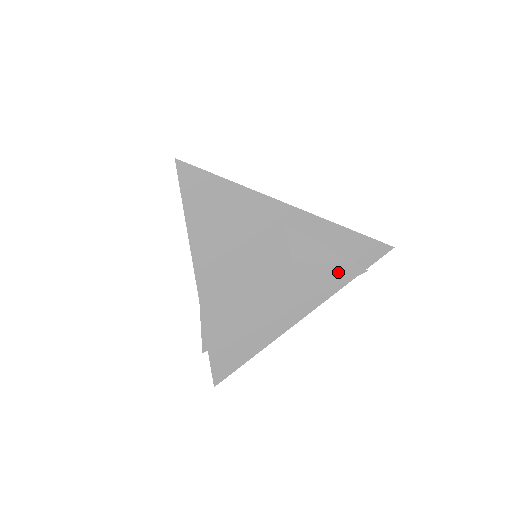
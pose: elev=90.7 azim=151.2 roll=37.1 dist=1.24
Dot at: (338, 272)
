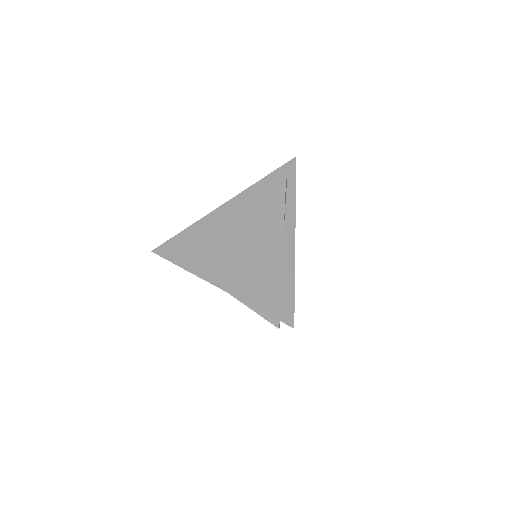
Dot at: (276, 194)
